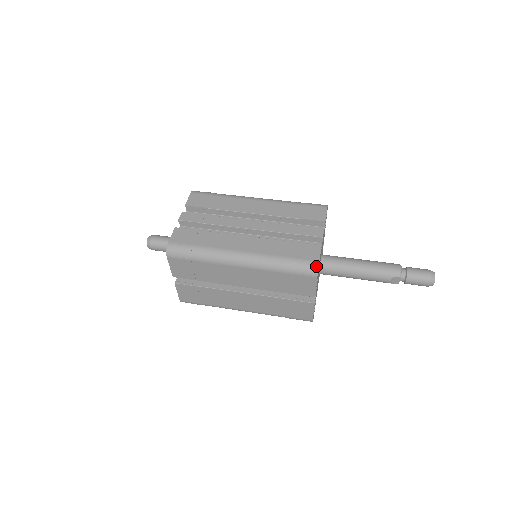
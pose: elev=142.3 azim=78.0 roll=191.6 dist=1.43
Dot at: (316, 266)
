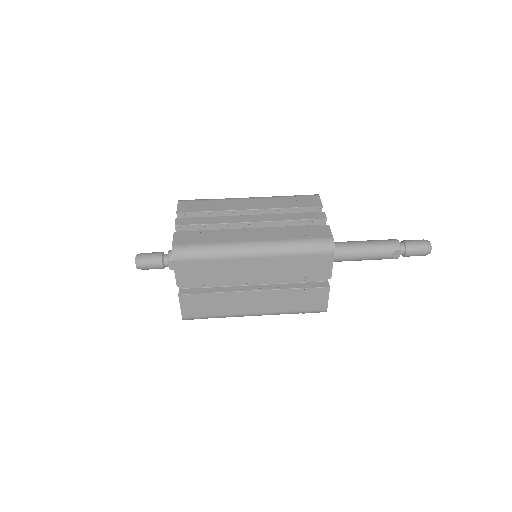
Dot at: (332, 242)
